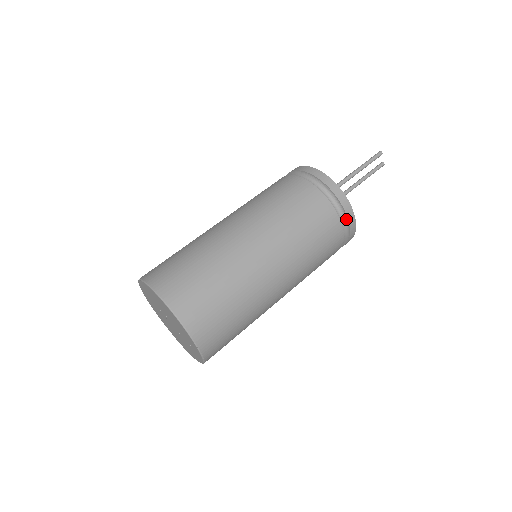
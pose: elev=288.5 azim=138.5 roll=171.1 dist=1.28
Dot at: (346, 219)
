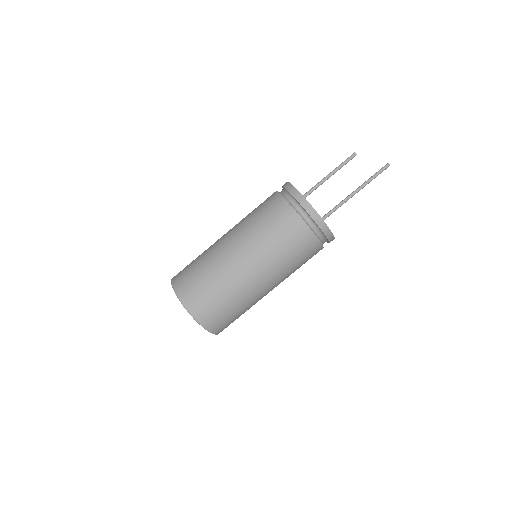
Dot at: (302, 207)
